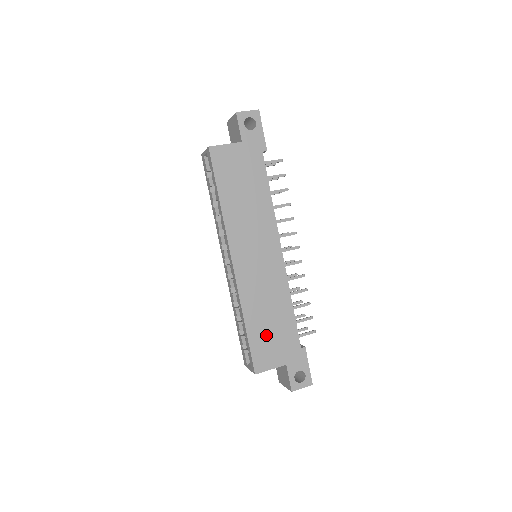
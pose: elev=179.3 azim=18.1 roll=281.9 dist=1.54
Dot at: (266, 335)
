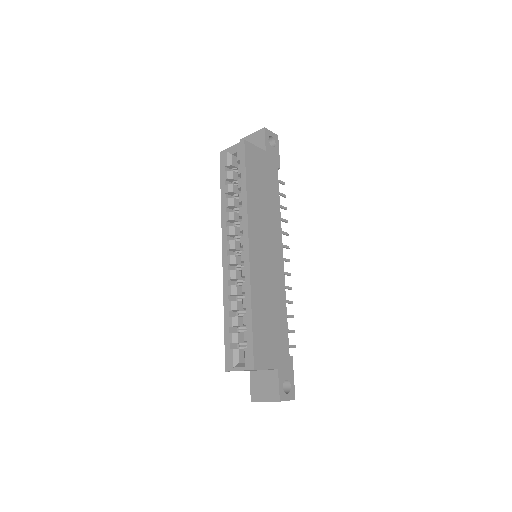
Dot at: (266, 330)
